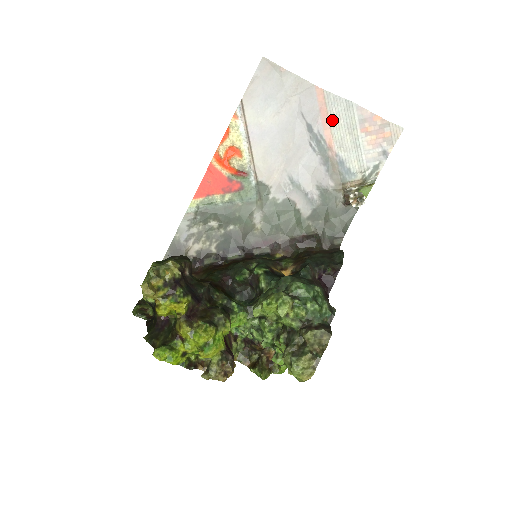
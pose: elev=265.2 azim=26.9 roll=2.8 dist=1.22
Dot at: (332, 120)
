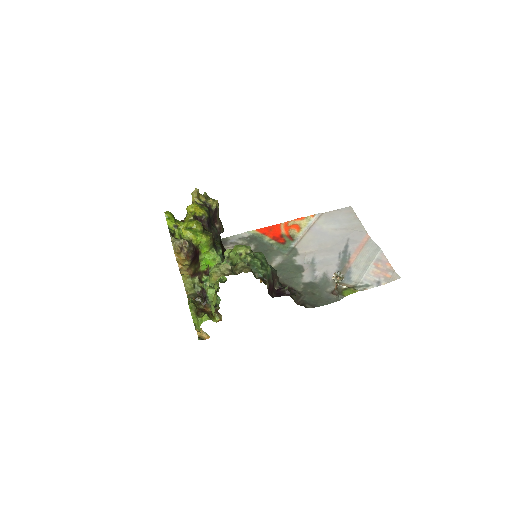
Dot at: (362, 252)
